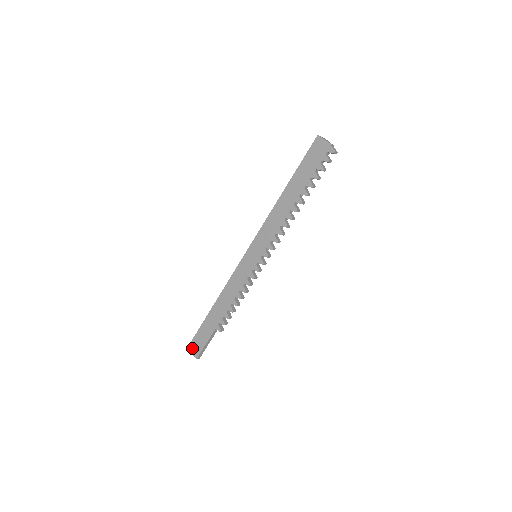
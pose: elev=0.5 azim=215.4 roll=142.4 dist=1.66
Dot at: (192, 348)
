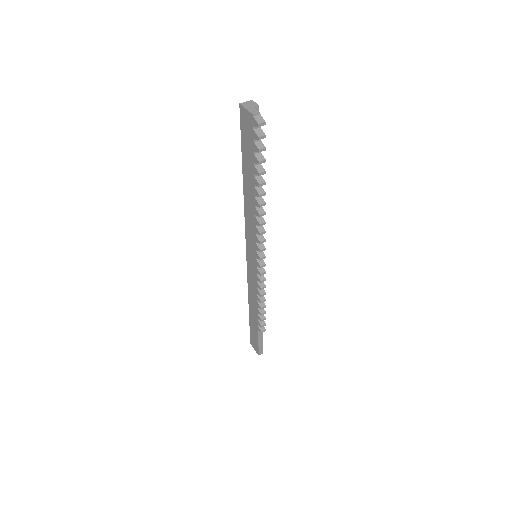
Dot at: (253, 344)
